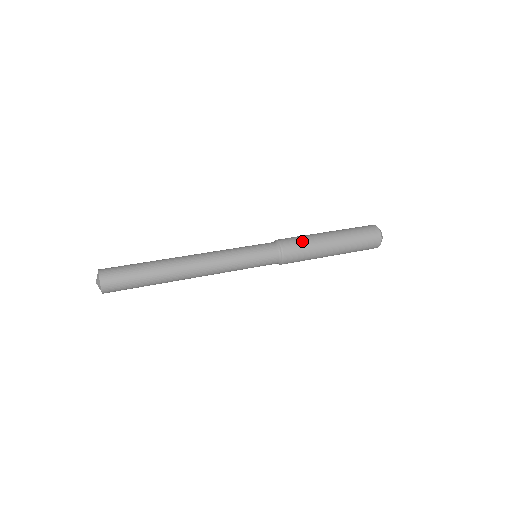
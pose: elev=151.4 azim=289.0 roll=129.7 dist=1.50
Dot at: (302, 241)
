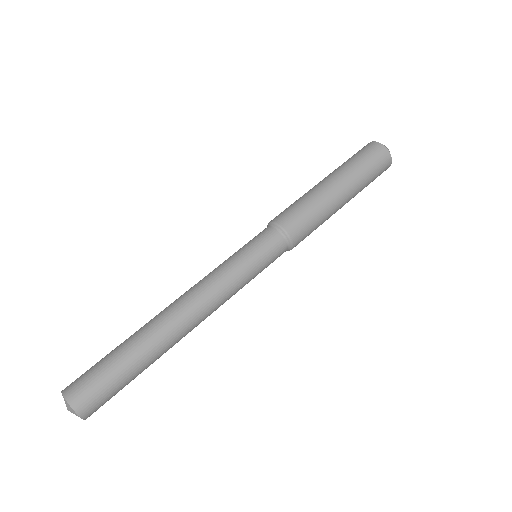
Dot at: (299, 205)
